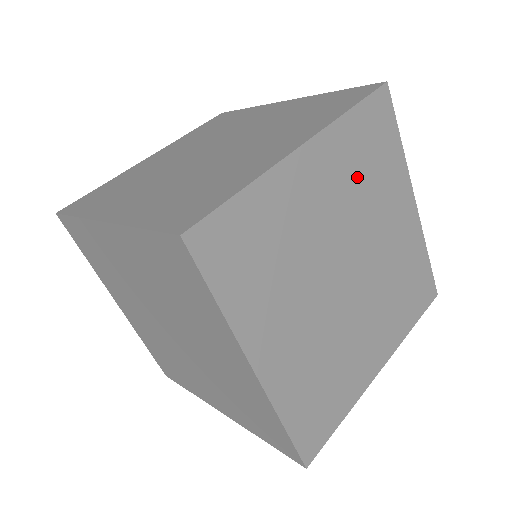
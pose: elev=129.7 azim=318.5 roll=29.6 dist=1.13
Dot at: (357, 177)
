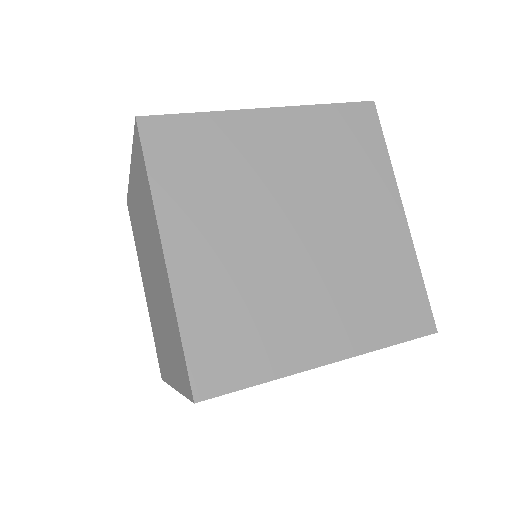
Dot at: (325, 156)
